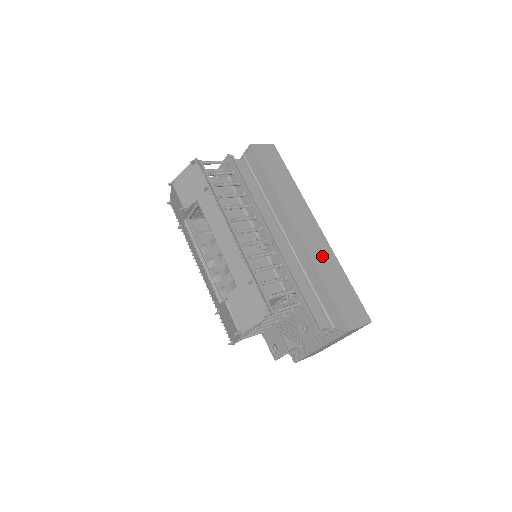
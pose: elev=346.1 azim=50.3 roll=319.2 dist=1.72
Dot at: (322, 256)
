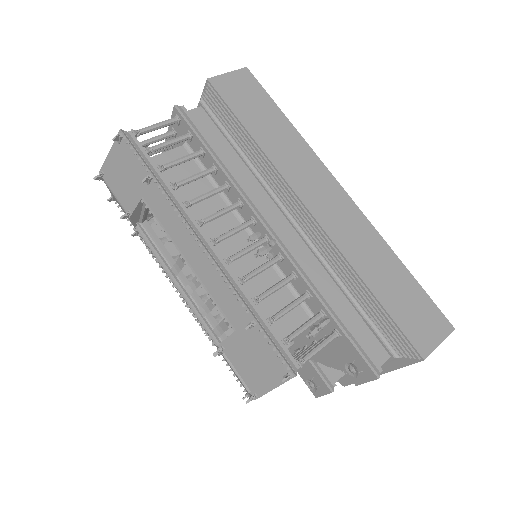
Dot at: (358, 241)
